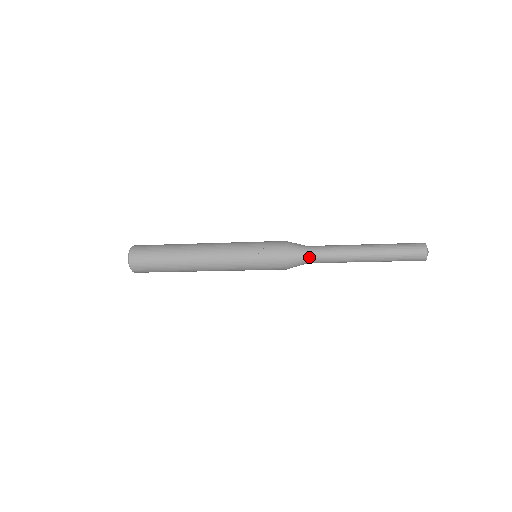
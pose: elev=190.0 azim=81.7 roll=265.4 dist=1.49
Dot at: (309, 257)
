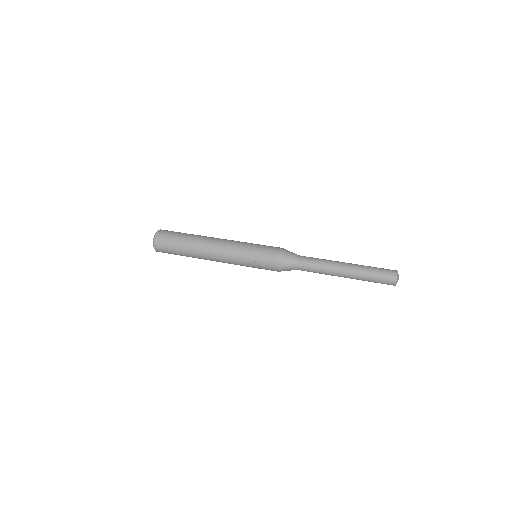
Dot at: occluded
